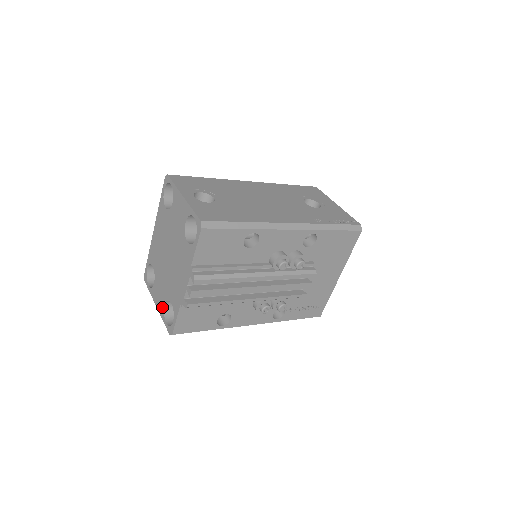
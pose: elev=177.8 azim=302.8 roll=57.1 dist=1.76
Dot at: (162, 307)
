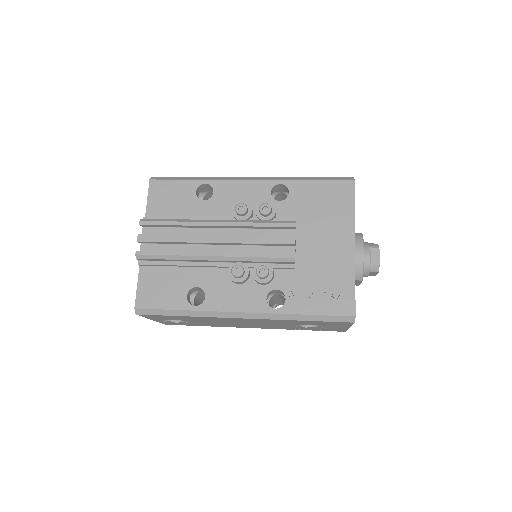
Dot at: occluded
